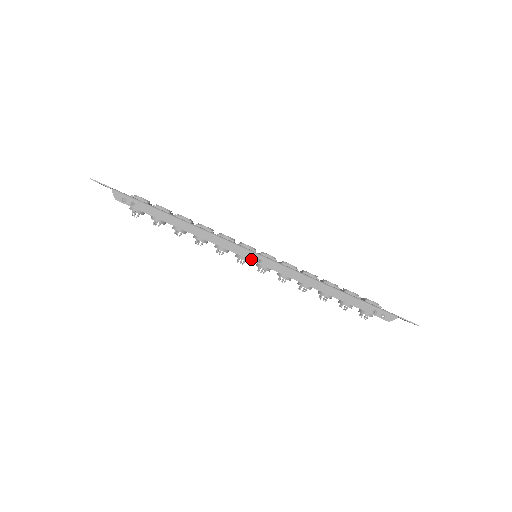
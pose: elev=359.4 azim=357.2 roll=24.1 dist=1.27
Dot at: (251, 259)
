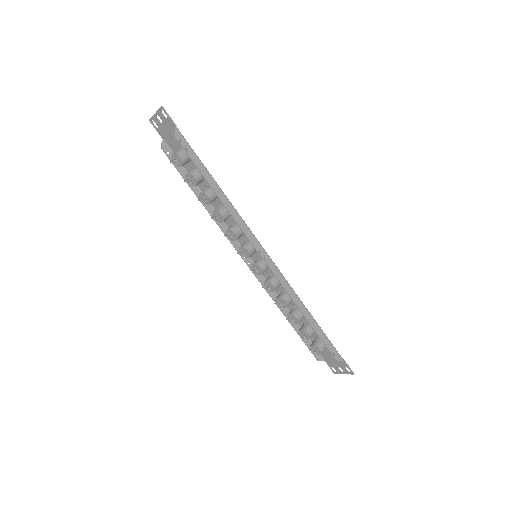
Dot at: (260, 253)
